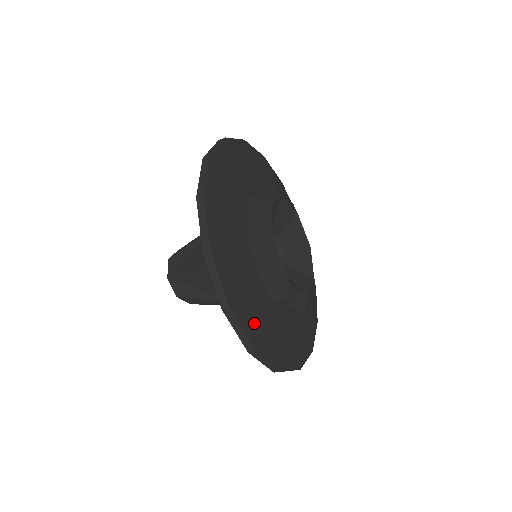
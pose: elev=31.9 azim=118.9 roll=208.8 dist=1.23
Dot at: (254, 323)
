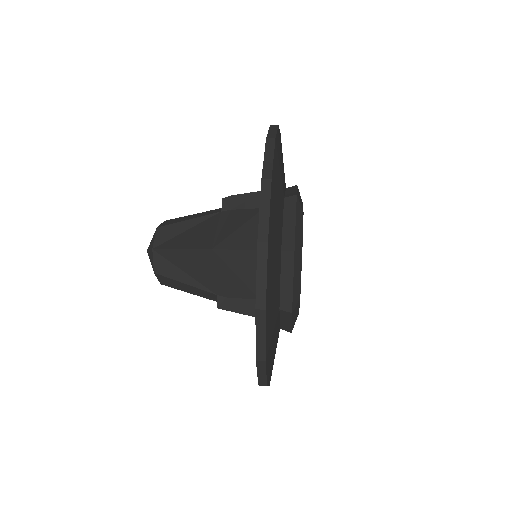
Dot at: (270, 330)
